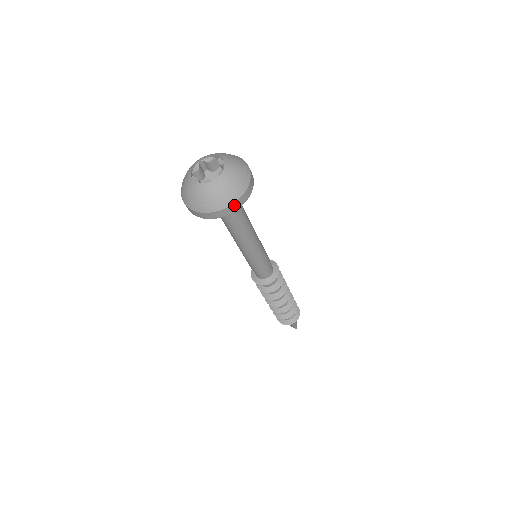
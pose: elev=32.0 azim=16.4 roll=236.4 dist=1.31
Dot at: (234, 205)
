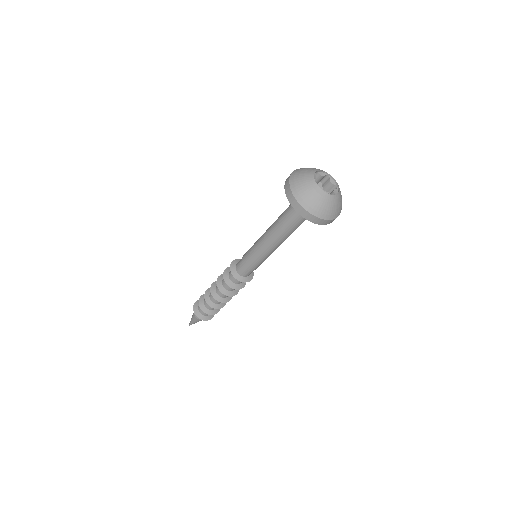
Dot at: (308, 214)
